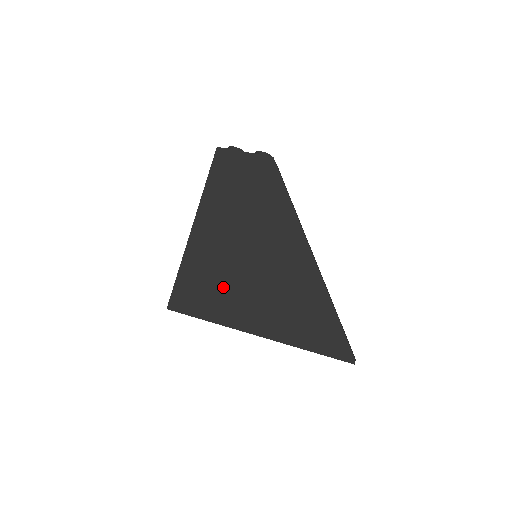
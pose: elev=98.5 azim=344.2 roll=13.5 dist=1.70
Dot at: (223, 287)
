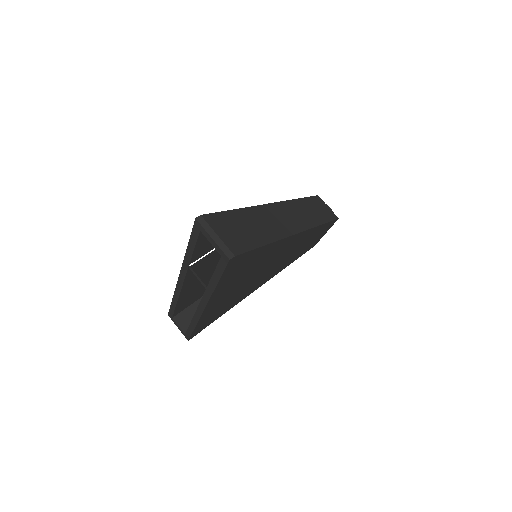
Dot at: occluded
